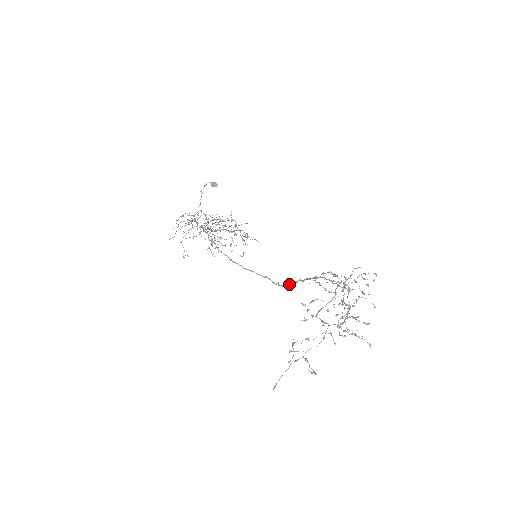
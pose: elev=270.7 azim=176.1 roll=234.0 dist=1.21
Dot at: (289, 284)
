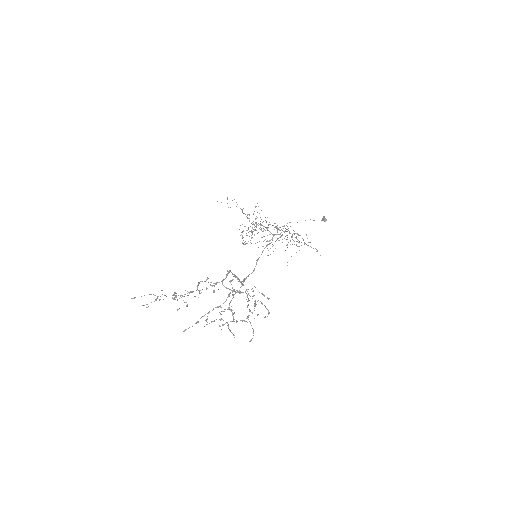
Dot at: (239, 281)
